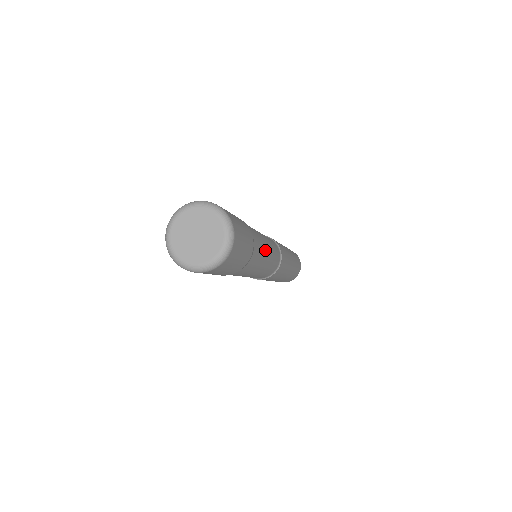
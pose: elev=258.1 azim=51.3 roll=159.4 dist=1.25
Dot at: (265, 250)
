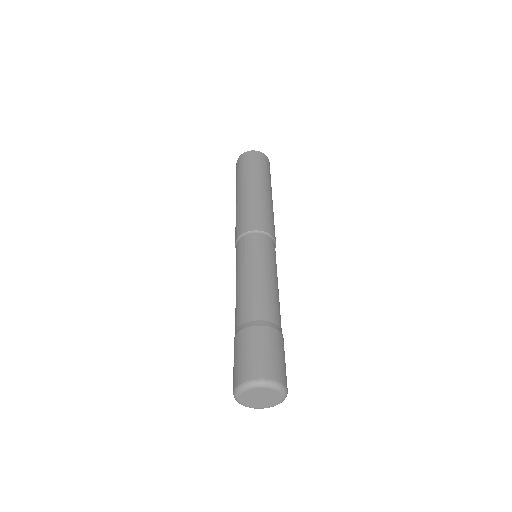
Dot at: occluded
